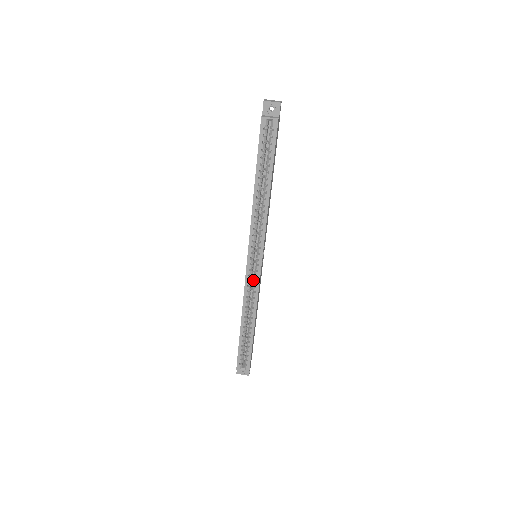
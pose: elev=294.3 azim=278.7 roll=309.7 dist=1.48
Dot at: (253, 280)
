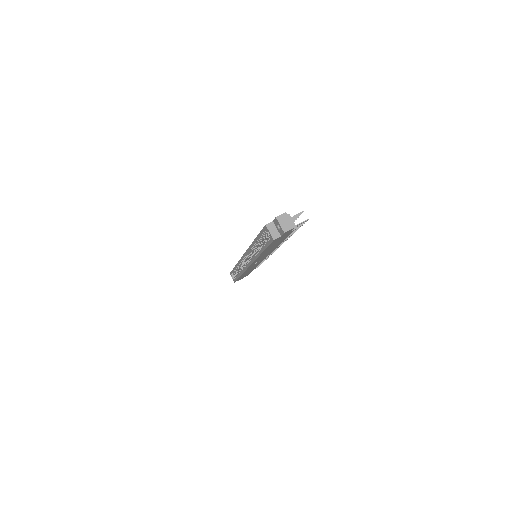
Dot at: occluded
